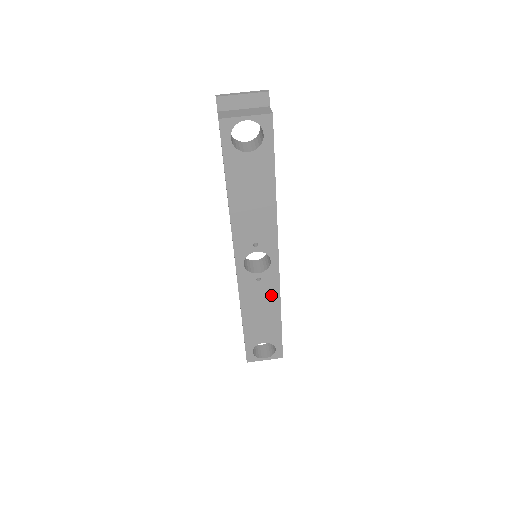
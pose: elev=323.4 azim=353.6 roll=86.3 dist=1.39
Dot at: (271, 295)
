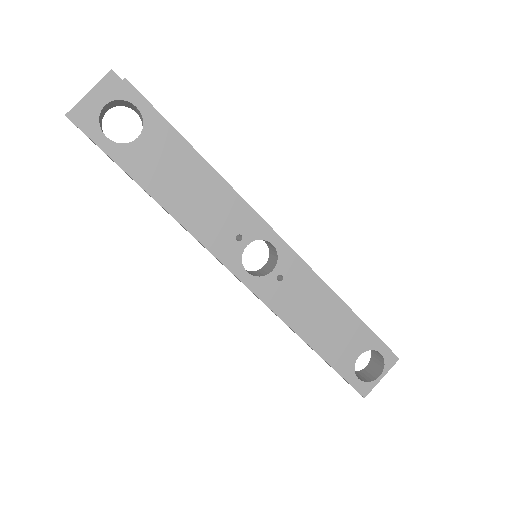
Dot at: (311, 287)
